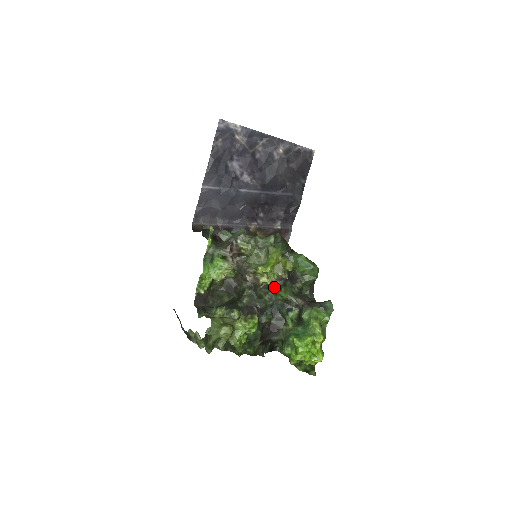
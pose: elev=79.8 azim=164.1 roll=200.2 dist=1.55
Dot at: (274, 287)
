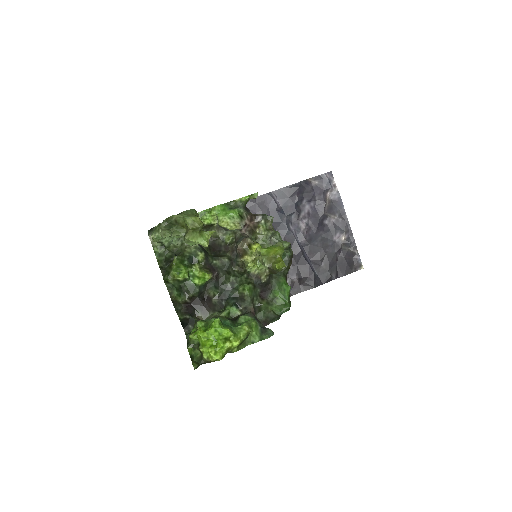
Dot at: (246, 278)
